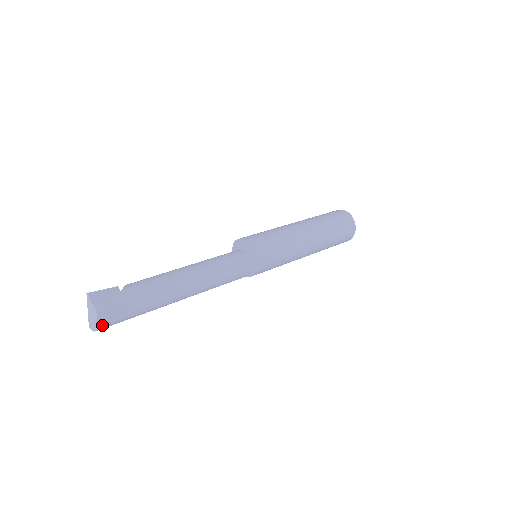
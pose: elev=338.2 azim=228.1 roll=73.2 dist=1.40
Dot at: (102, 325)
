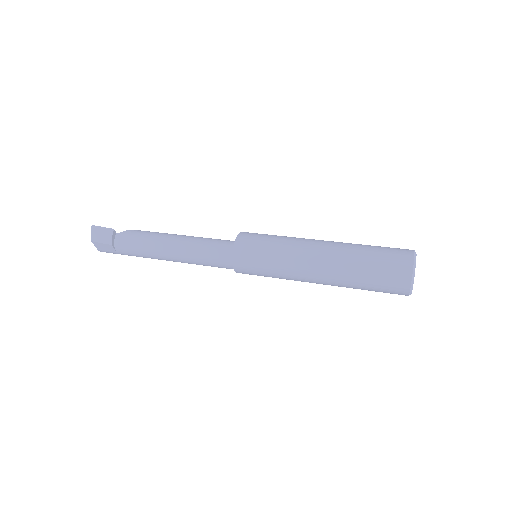
Dot at: (101, 250)
